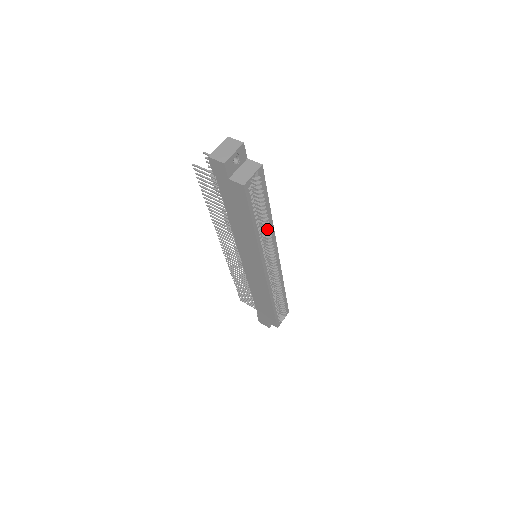
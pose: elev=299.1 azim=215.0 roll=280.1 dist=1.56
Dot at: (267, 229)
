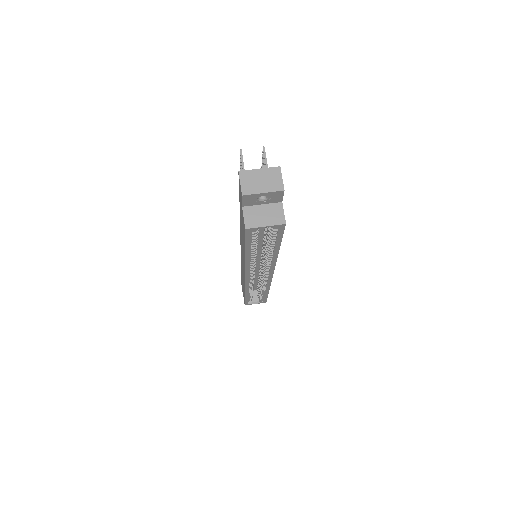
Dot at: occluded
